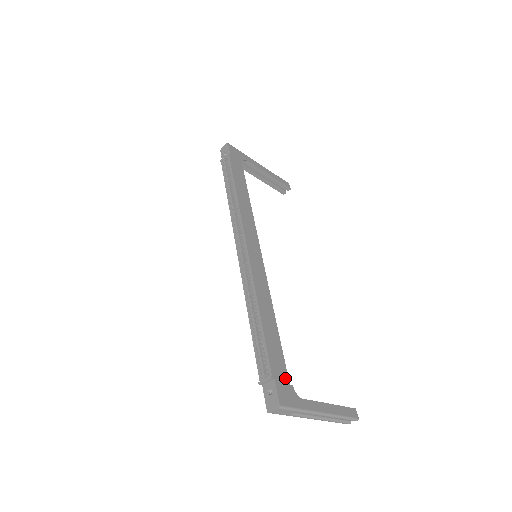
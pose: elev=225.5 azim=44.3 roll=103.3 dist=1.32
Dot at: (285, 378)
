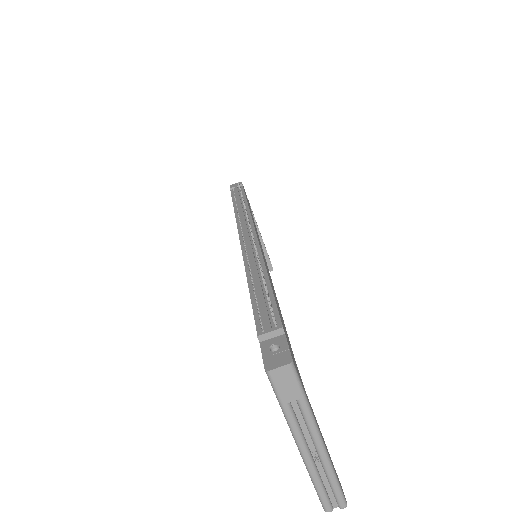
Dot at: (292, 351)
